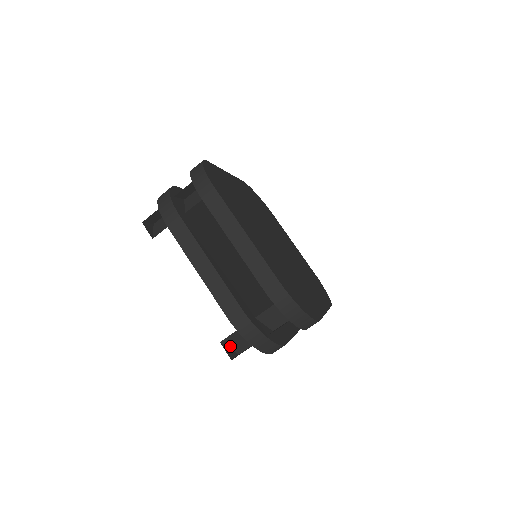
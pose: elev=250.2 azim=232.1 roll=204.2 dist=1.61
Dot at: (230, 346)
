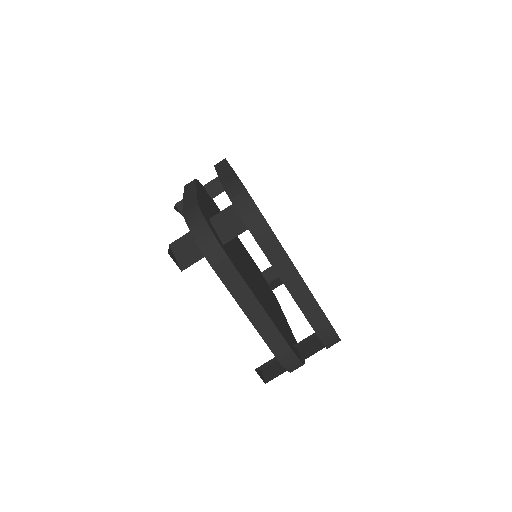
Dot at: (259, 368)
